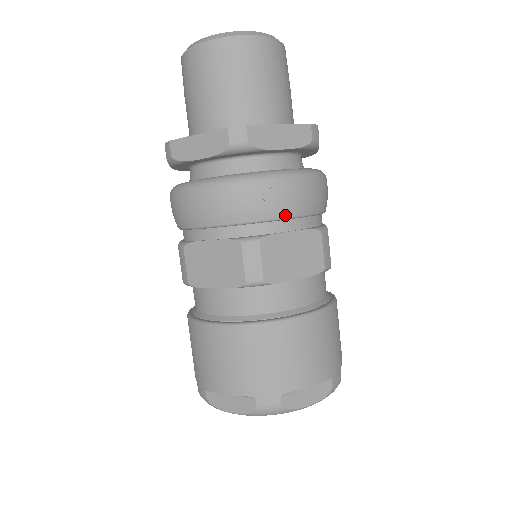
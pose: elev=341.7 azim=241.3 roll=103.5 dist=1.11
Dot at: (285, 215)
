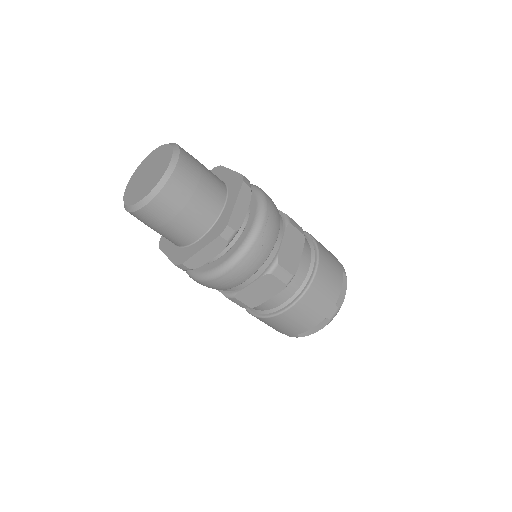
Dot at: (276, 239)
